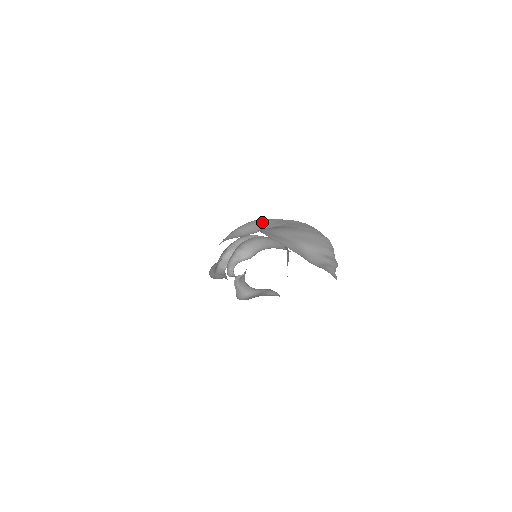
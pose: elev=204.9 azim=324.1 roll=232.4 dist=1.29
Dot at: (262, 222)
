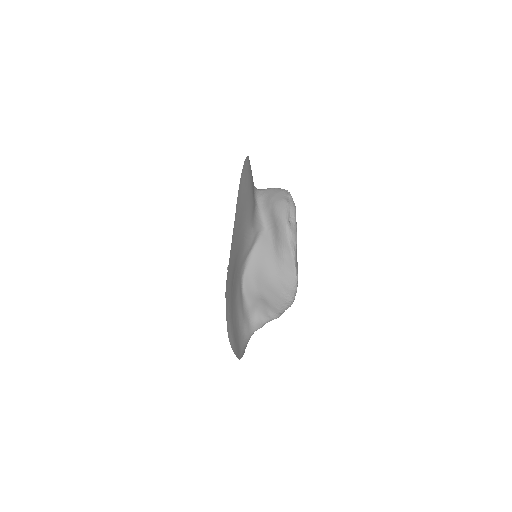
Dot at: (282, 236)
